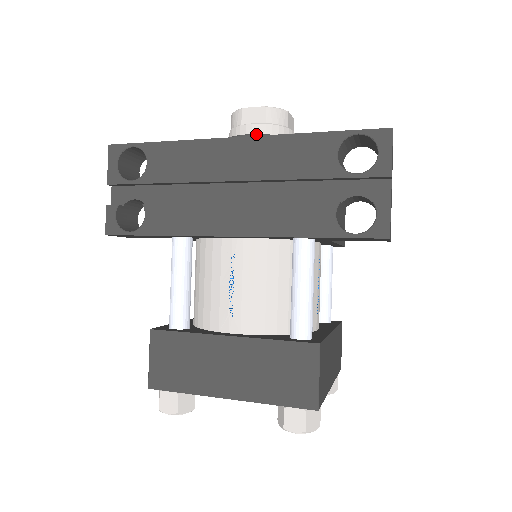
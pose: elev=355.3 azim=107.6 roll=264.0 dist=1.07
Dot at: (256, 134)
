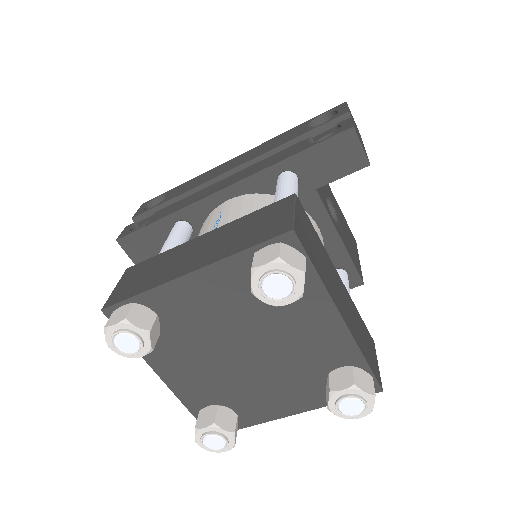
Dot at: occluded
